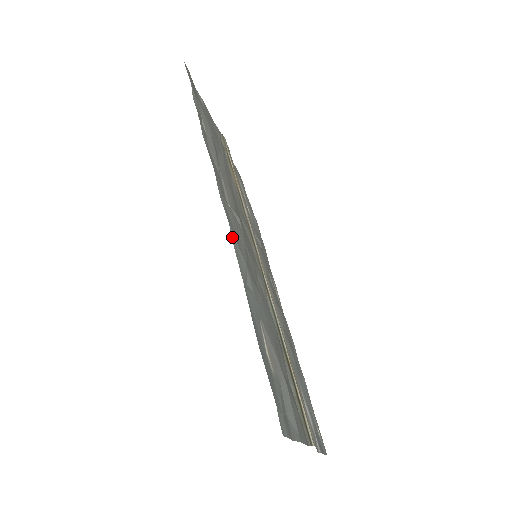
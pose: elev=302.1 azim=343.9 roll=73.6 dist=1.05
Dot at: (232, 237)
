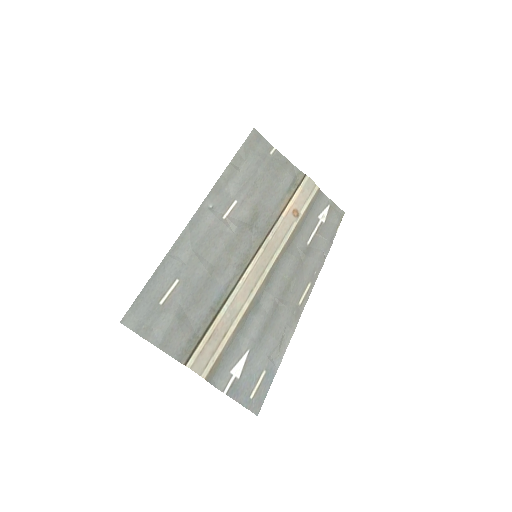
Dot at: (185, 229)
